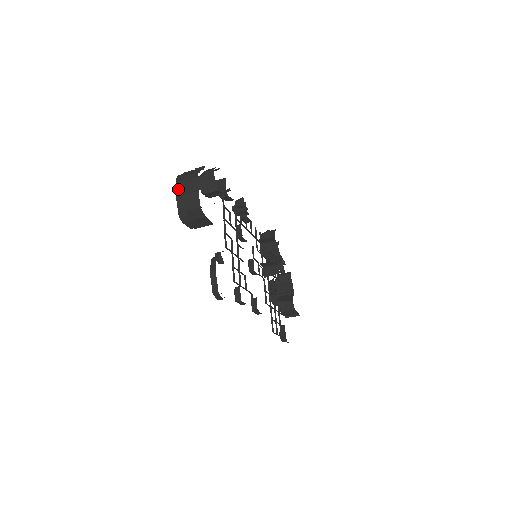
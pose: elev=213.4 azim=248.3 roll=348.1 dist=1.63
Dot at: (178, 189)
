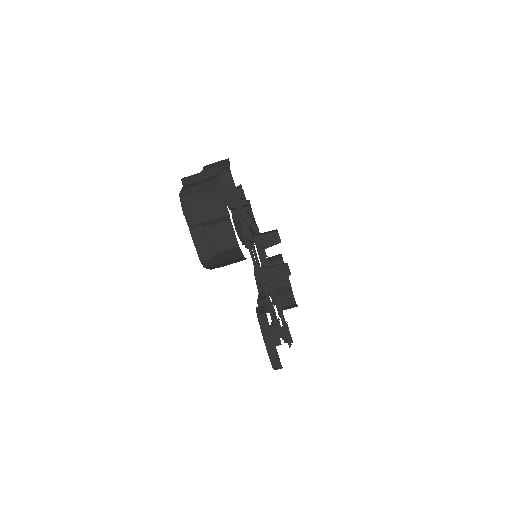
Dot at: (189, 216)
